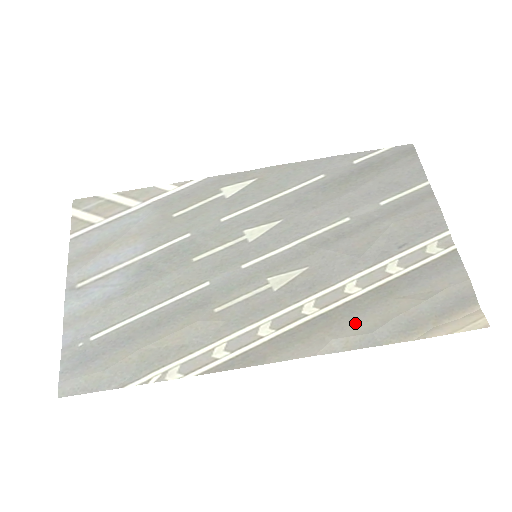
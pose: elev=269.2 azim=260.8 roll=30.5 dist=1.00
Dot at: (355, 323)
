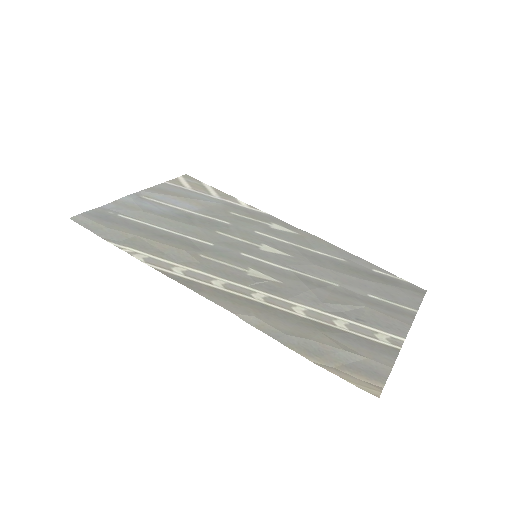
Dot at: (280, 322)
